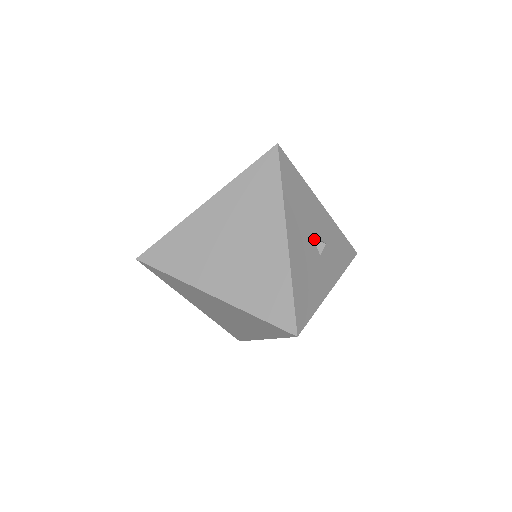
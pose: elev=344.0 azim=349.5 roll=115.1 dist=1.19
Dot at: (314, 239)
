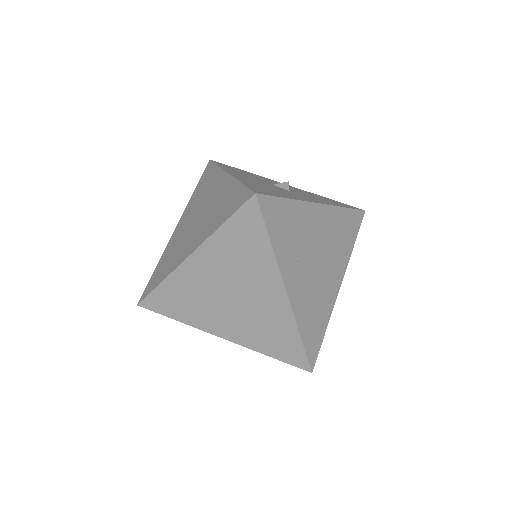
Dot at: (275, 185)
